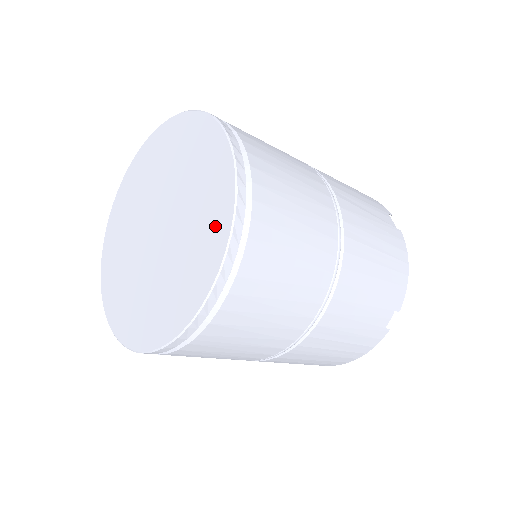
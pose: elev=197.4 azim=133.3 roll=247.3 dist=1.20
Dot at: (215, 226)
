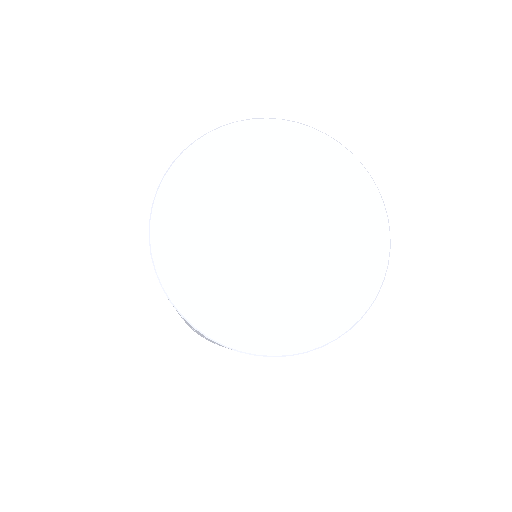
Dot at: (363, 204)
